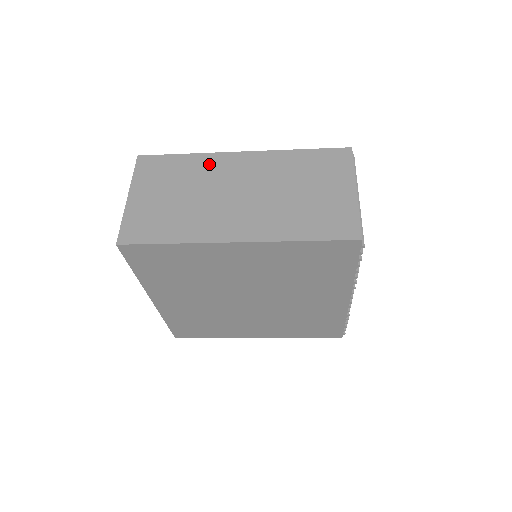
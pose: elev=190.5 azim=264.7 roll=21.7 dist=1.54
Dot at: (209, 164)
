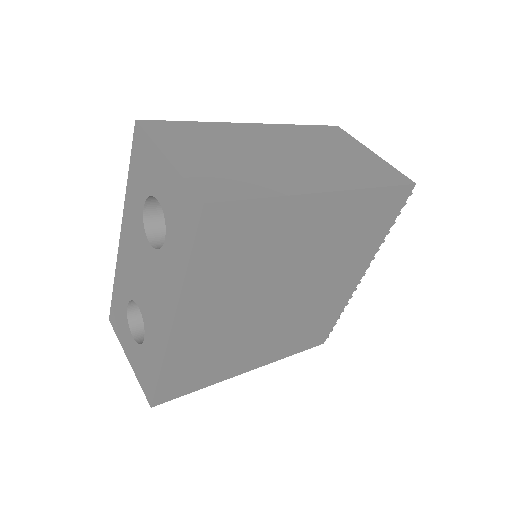
Dot at: (231, 131)
